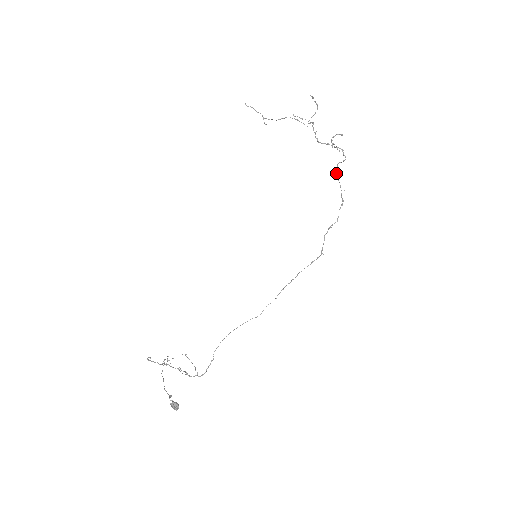
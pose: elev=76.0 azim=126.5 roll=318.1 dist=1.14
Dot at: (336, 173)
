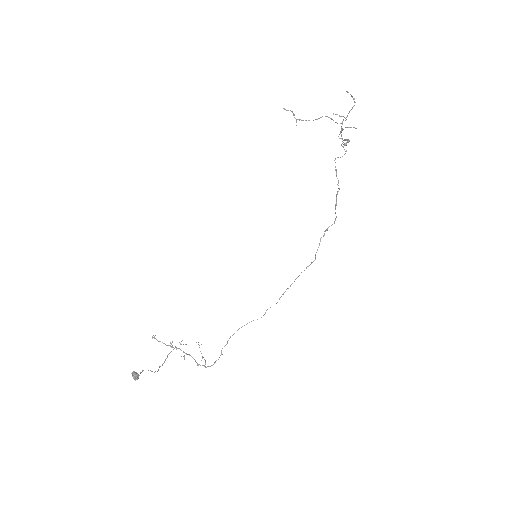
Dot at: (335, 170)
